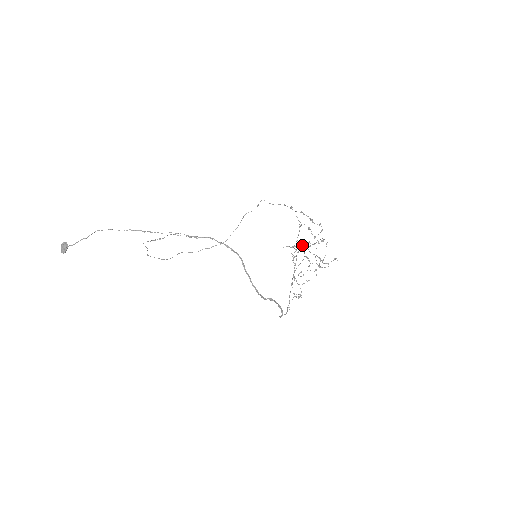
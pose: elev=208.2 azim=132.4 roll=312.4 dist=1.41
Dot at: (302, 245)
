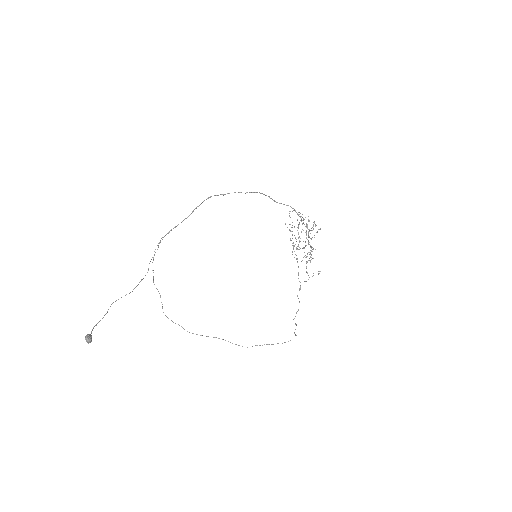
Dot at: (306, 256)
